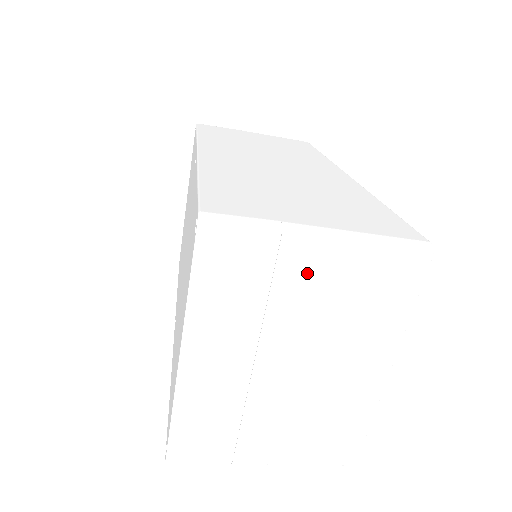
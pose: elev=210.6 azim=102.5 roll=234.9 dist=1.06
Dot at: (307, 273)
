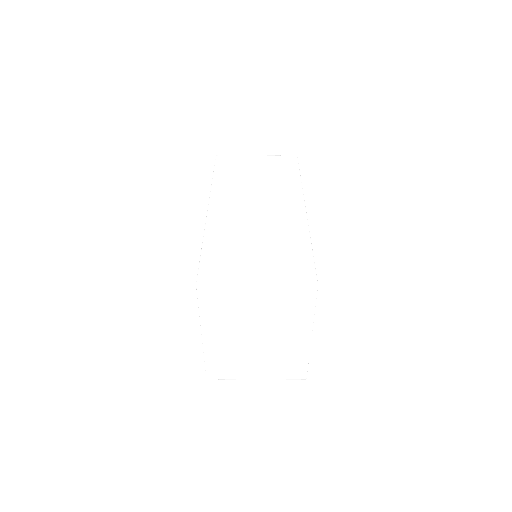
Dot at: (253, 301)
